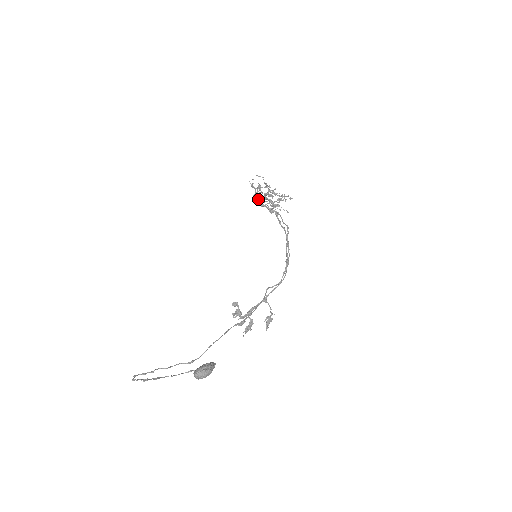
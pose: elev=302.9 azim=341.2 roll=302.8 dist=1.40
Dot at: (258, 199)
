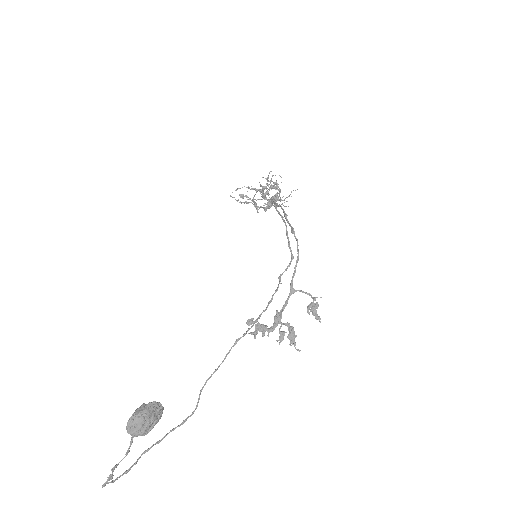
Dot at: occluded
